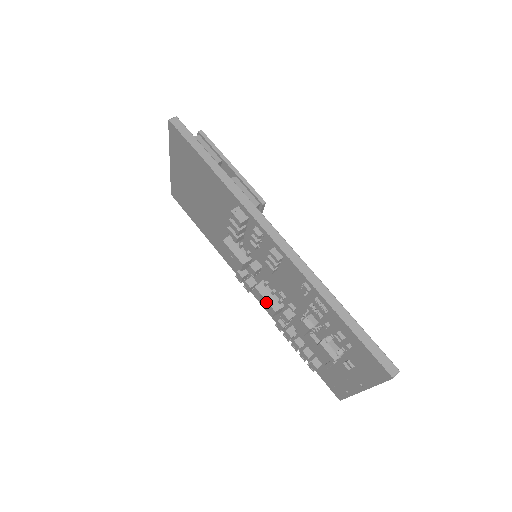
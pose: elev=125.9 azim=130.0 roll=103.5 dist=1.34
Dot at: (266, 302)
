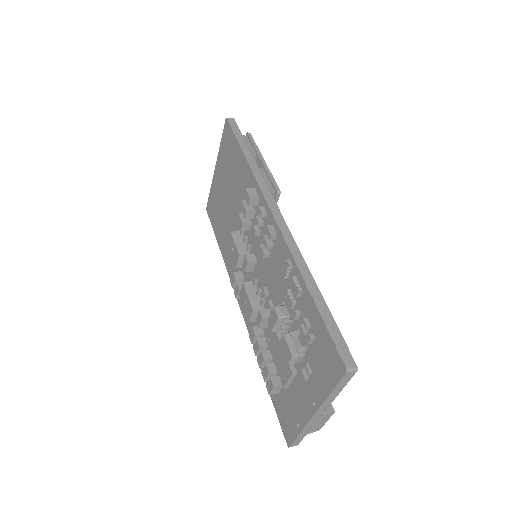
Dot at: (248, 300)
